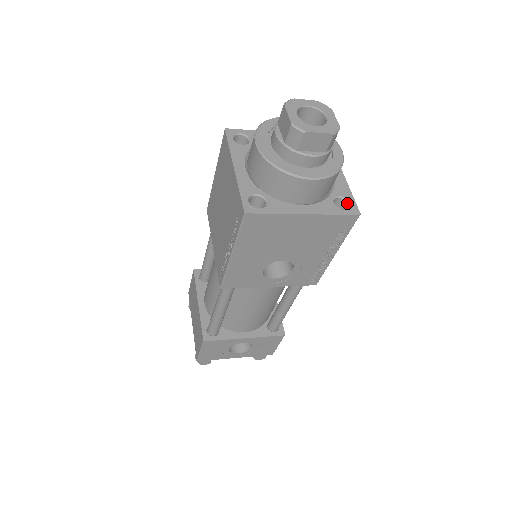
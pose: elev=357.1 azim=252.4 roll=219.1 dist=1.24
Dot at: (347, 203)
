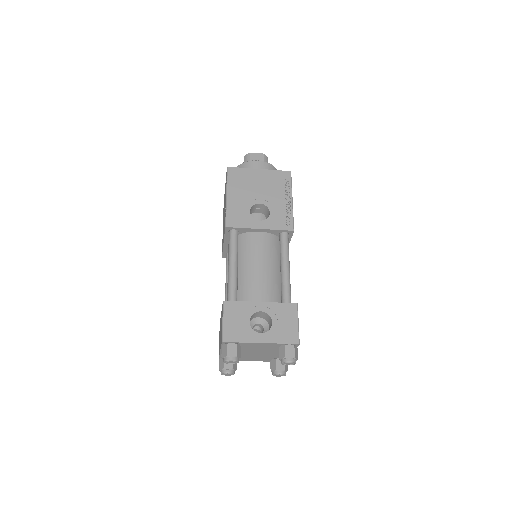
Dot at: occluded
